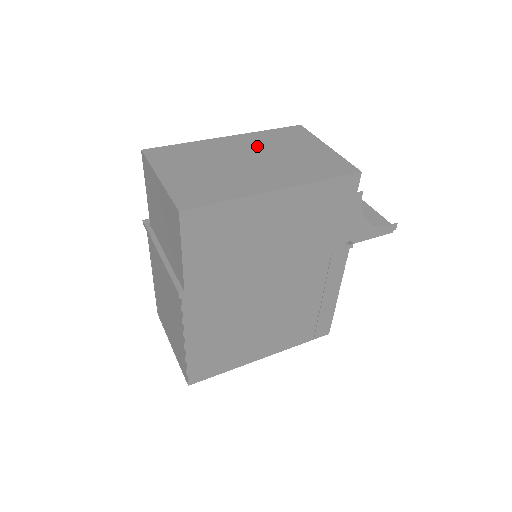
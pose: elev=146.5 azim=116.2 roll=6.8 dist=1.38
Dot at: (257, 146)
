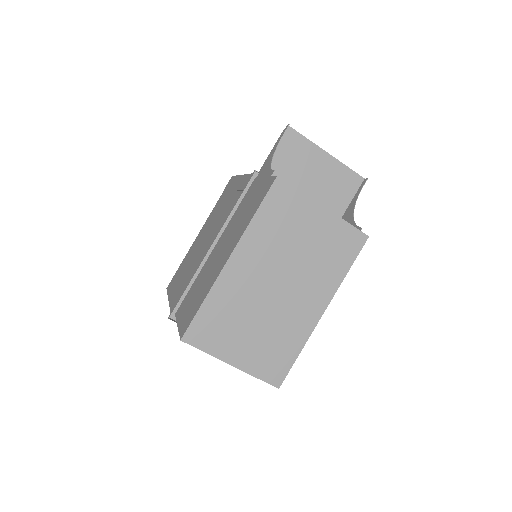
Dot at: (267, 257)
